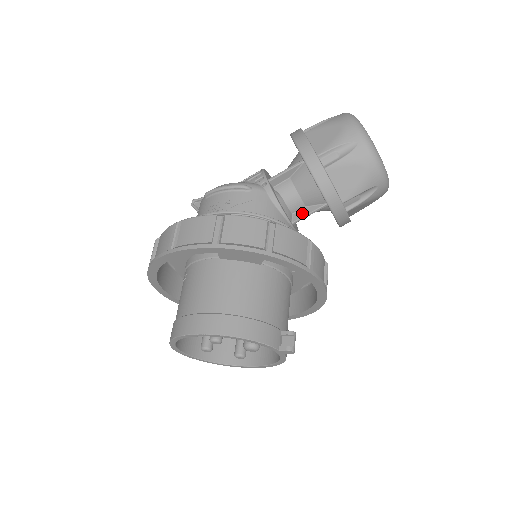
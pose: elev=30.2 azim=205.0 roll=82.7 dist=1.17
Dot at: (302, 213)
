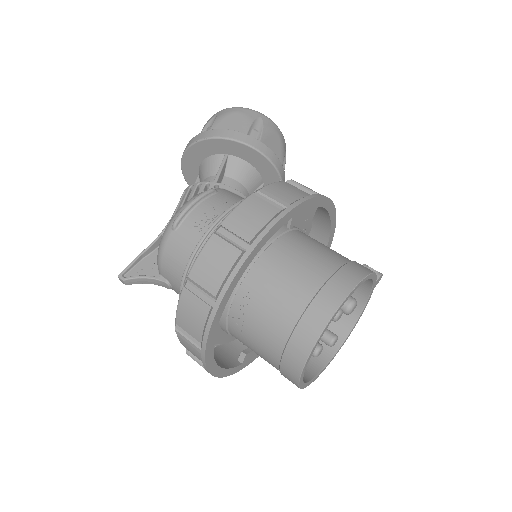
Dot at: occluded
